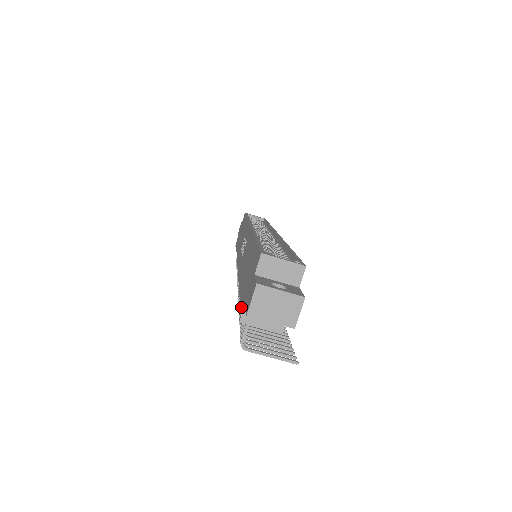
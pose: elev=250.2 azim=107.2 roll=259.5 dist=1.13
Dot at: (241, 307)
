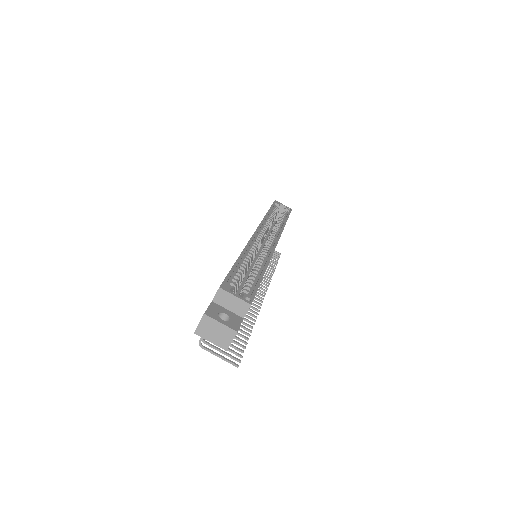
Dot at: occluded
